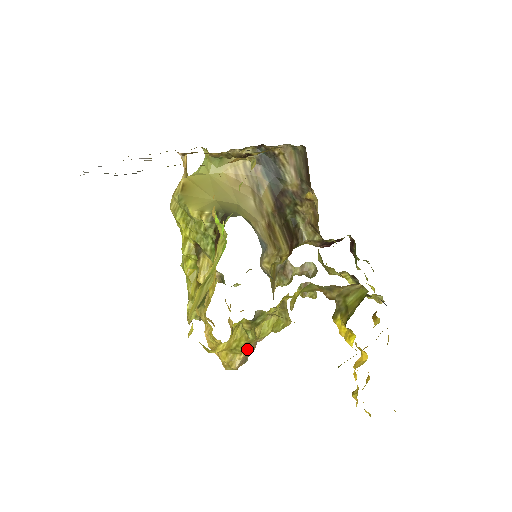
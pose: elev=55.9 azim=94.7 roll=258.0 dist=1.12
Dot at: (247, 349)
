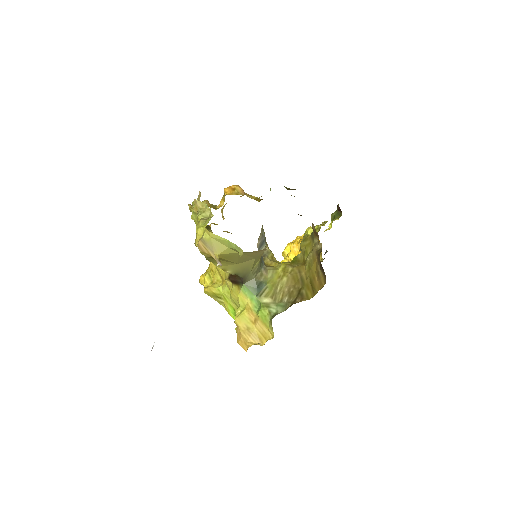
Dot at: occluded
